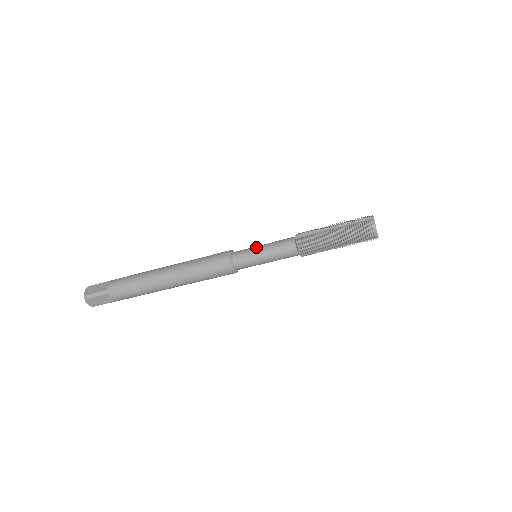
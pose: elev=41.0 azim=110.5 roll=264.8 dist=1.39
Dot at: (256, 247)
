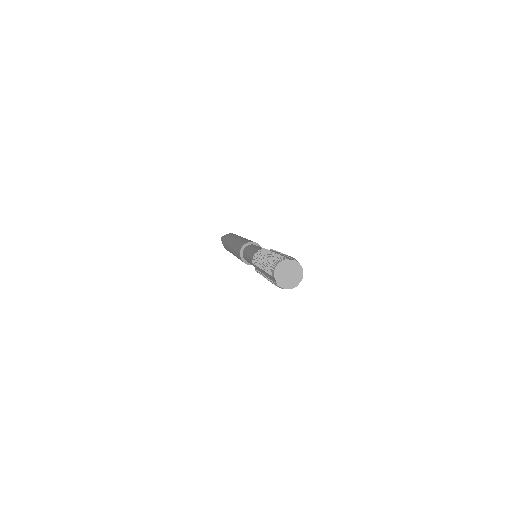
Dot at: (247, 258)
